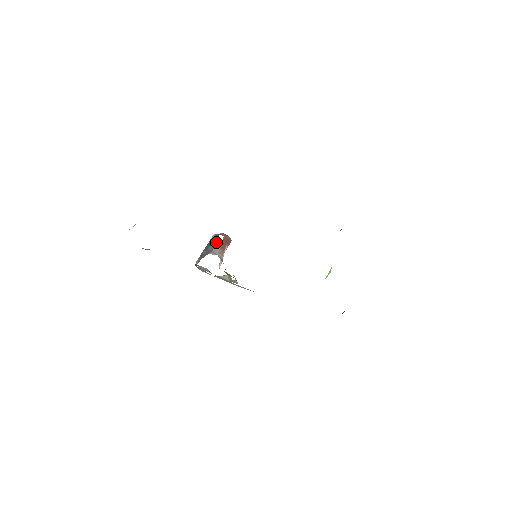
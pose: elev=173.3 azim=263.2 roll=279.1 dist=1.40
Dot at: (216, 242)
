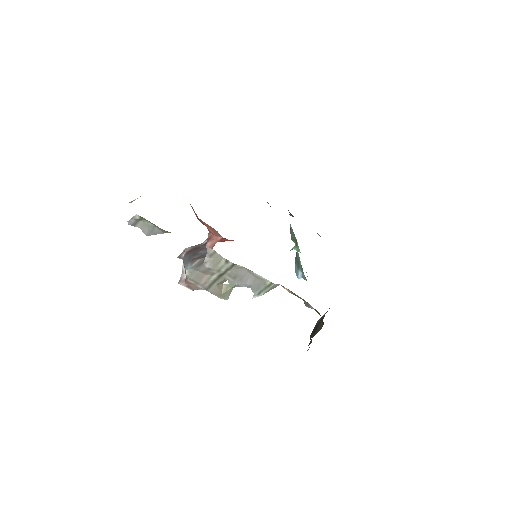
Dot at: (208, 245)
